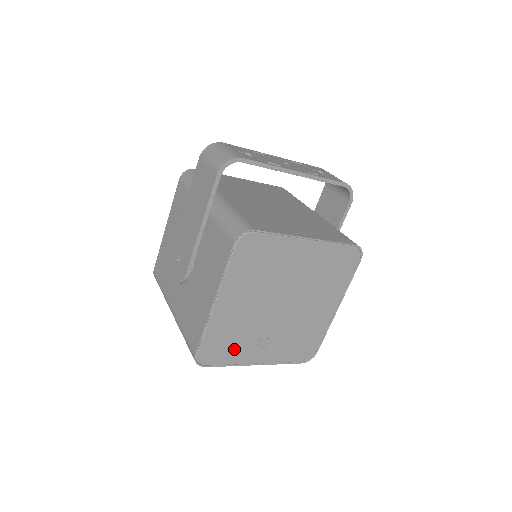
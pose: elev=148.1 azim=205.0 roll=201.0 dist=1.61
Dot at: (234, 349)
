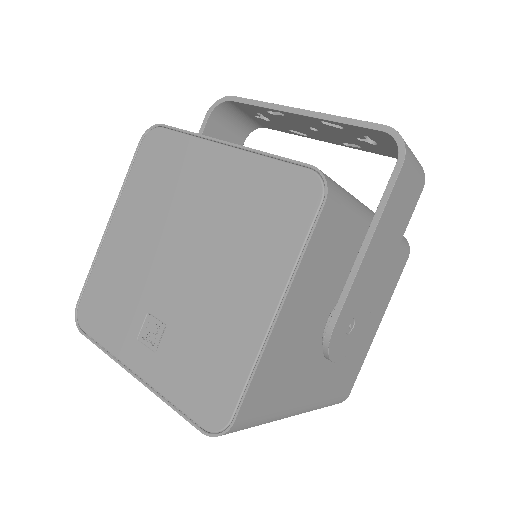
Dot at: (114, 319)
